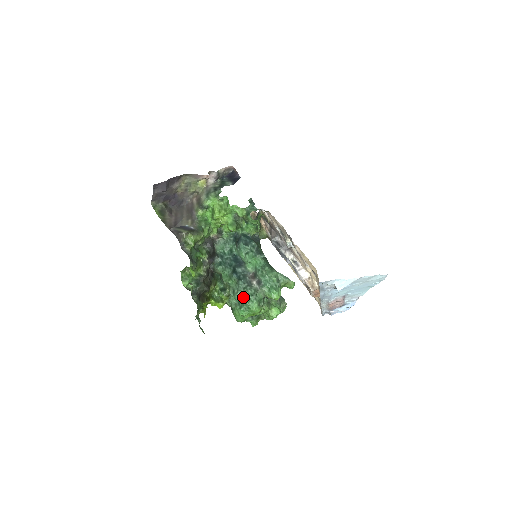
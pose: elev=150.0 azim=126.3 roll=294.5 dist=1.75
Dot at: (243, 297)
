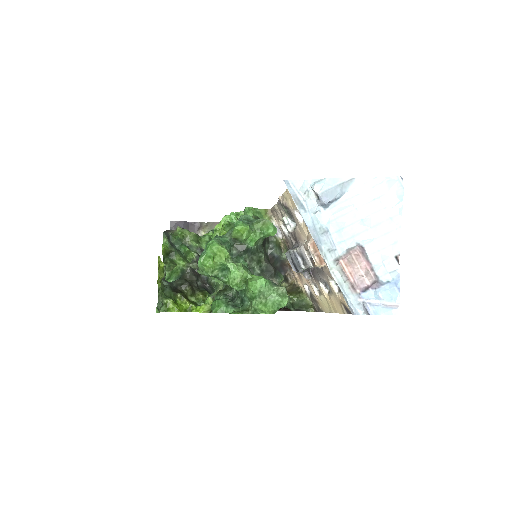
Dot at: occluded
